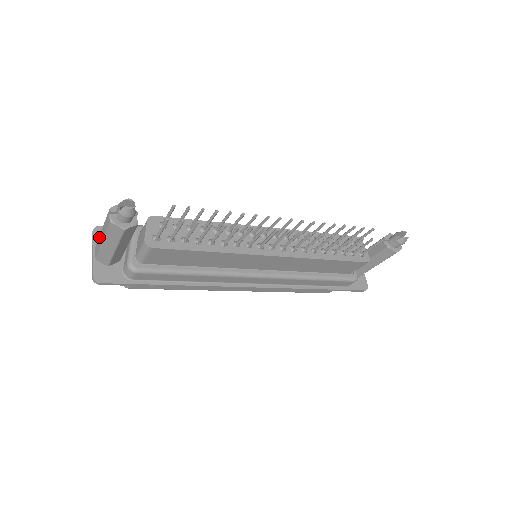
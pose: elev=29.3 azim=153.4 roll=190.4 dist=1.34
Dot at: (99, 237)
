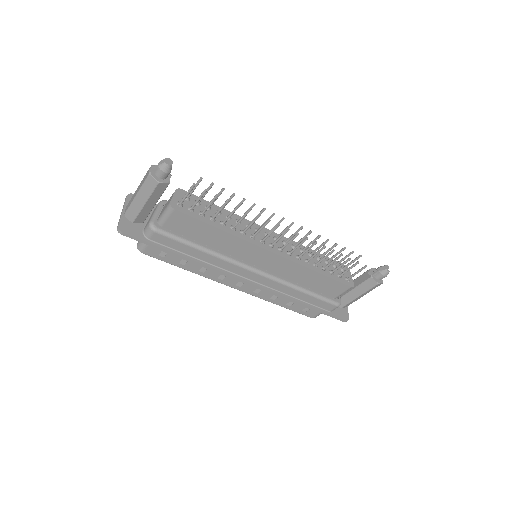
Dot at: (133, 195)
